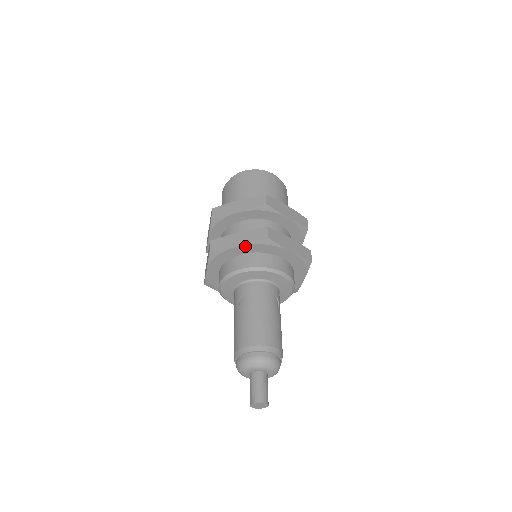
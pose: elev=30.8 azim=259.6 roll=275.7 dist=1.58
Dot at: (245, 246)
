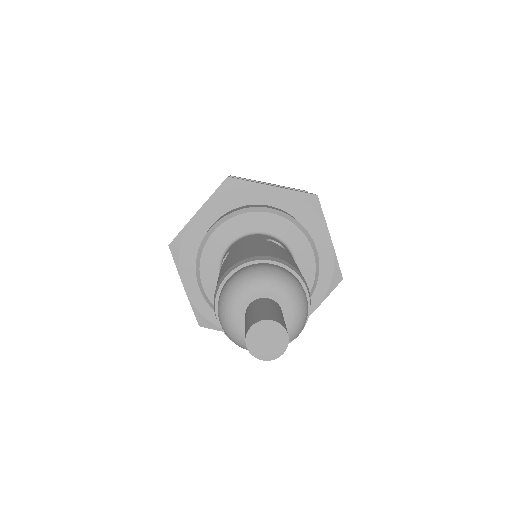
Dot at: (206, 207)
